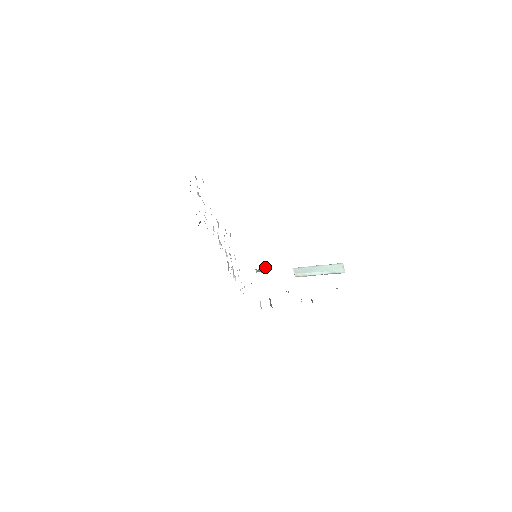
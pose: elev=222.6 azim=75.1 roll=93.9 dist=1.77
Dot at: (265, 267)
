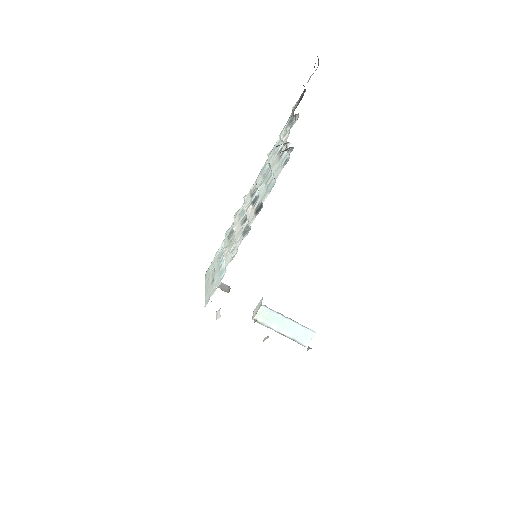
Dot at: (230, 288)
